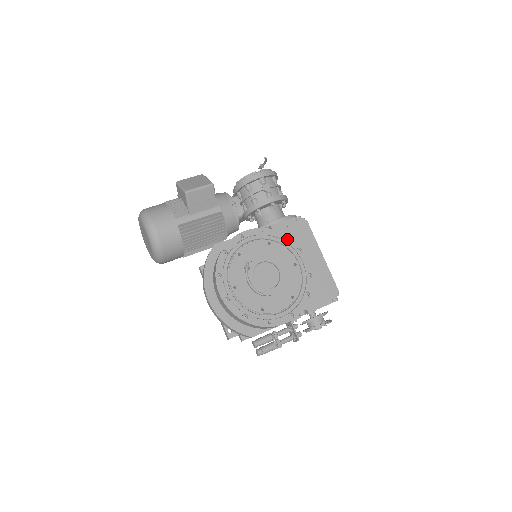
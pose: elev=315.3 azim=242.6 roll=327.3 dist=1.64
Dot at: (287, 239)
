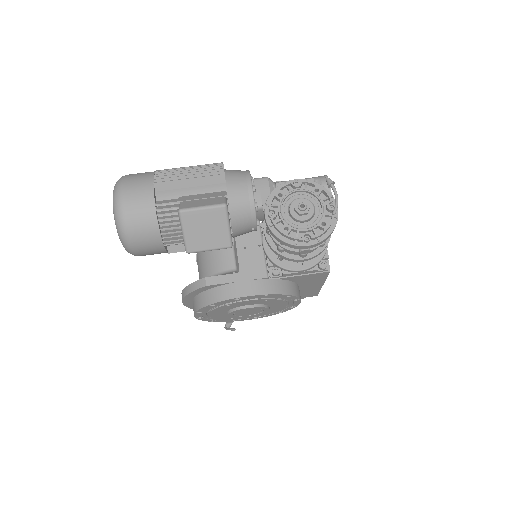
Dot at: (289, 297)
